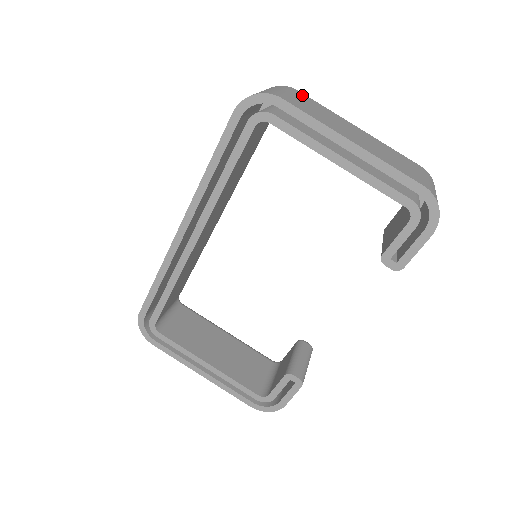
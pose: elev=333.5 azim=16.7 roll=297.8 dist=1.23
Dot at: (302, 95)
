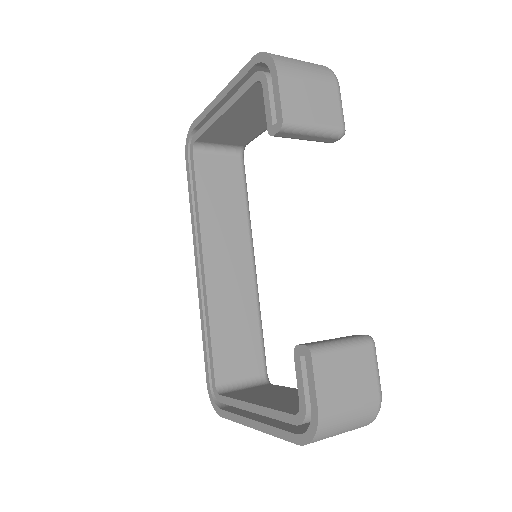
Dot at: occluded
